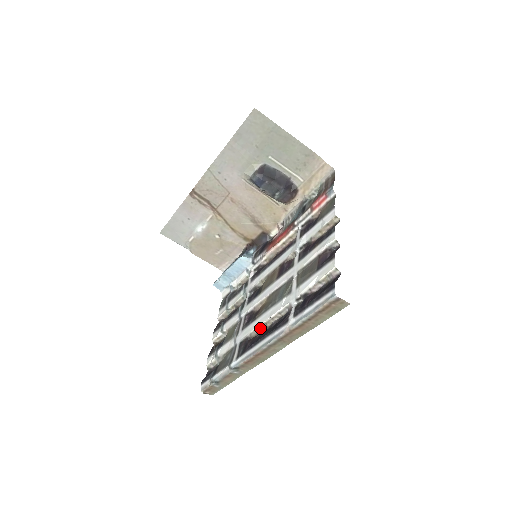
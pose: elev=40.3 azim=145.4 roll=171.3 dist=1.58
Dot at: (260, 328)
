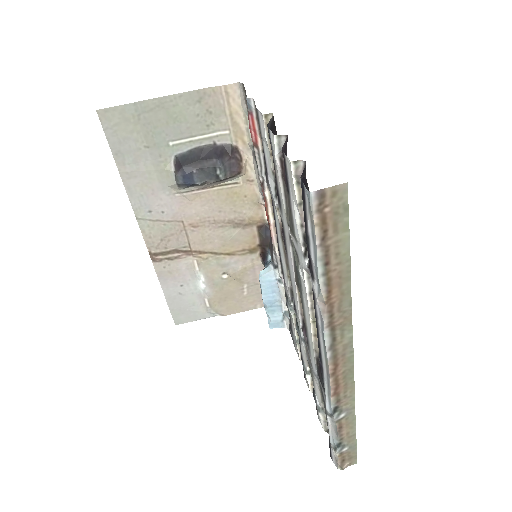
Dot at: (315, 333)
